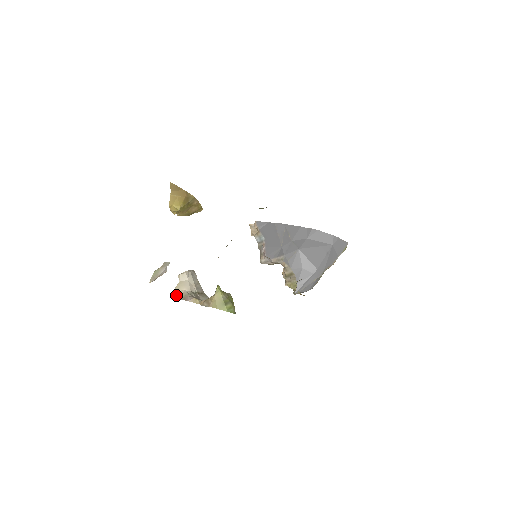
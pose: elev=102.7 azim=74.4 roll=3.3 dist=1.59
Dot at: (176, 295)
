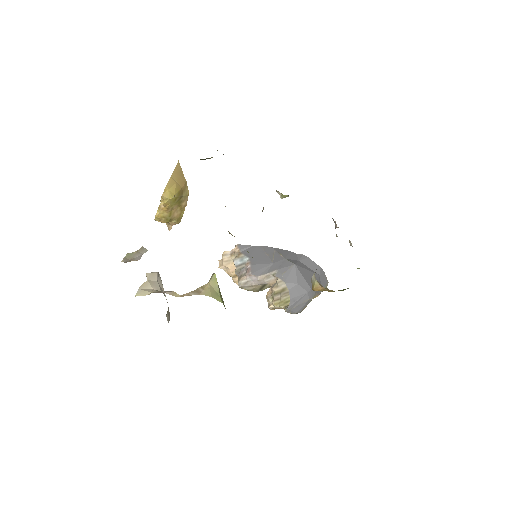
Dot at: (142, 292)
